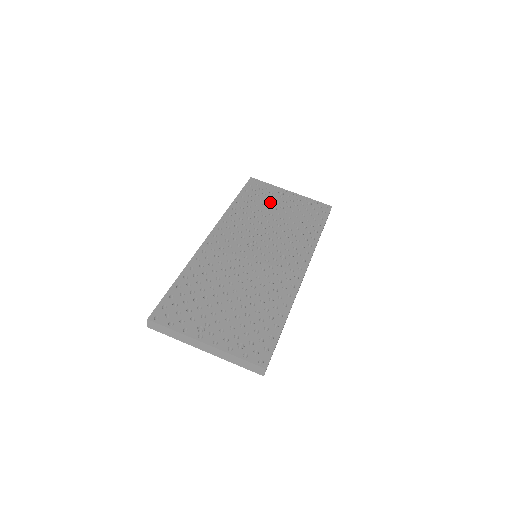
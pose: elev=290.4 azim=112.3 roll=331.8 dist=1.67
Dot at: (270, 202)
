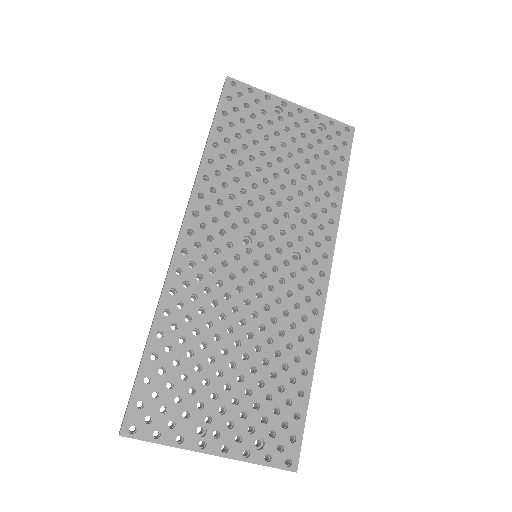
Dot at: (264, 134)
